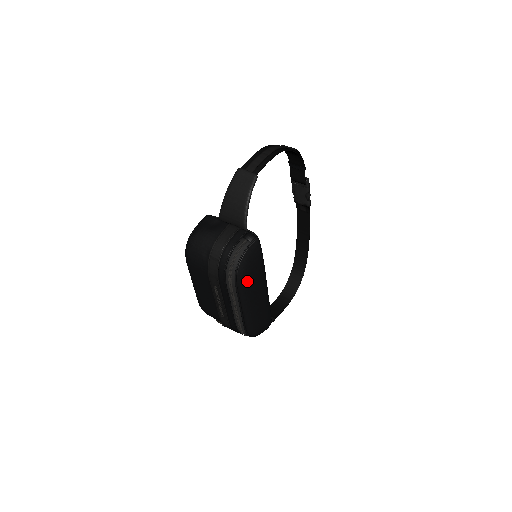
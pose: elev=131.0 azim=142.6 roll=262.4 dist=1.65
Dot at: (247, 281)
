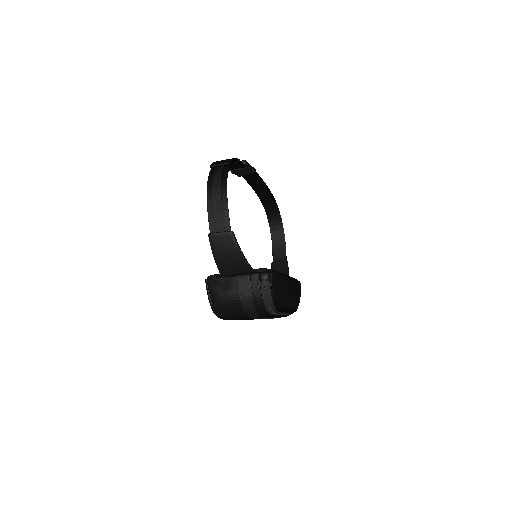
Dot at: (284, 300)
